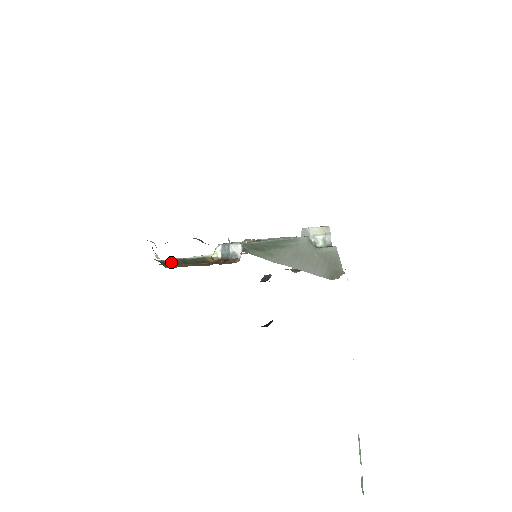
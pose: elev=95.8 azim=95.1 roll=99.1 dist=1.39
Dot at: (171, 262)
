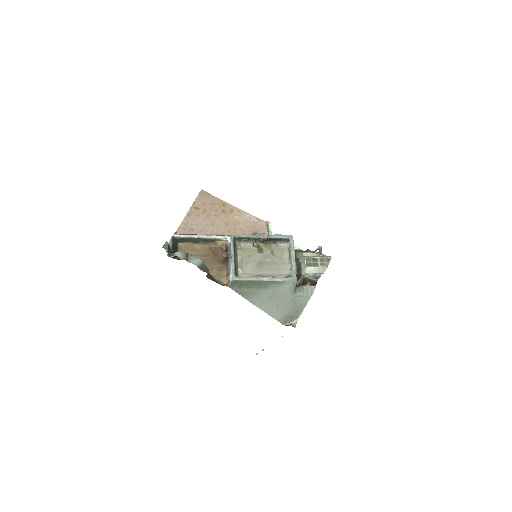
Dot at: (185, 239)
